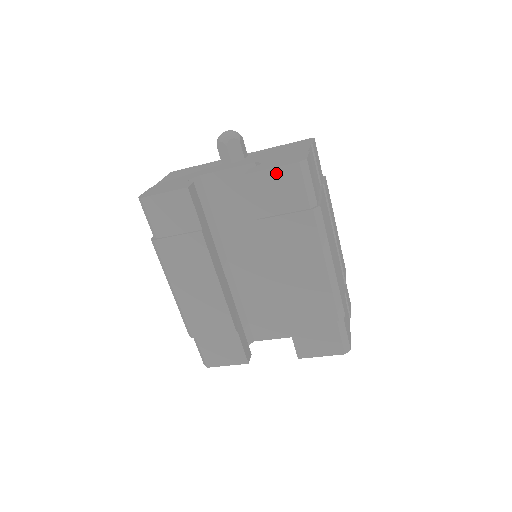
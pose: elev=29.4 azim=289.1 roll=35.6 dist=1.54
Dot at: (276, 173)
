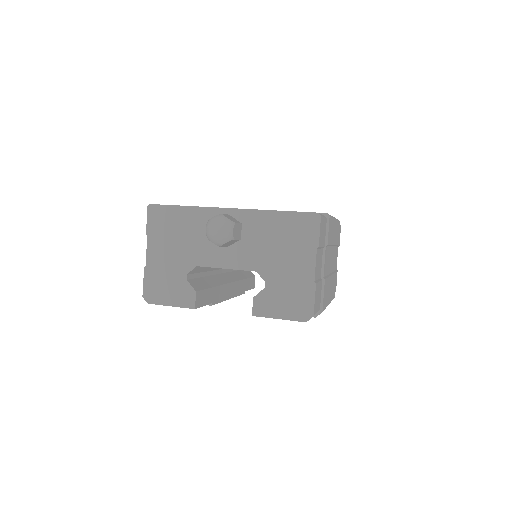
Dot at: (283, 318)
